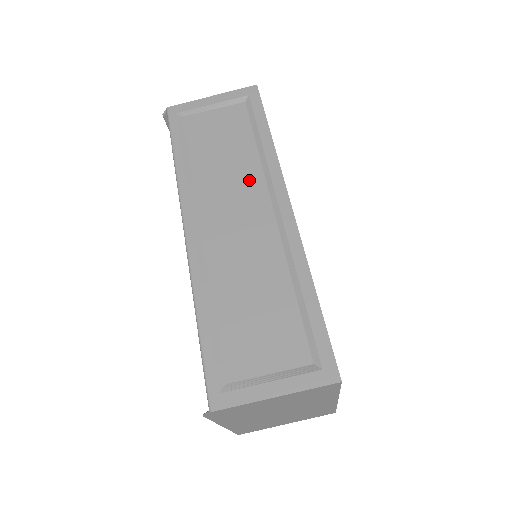
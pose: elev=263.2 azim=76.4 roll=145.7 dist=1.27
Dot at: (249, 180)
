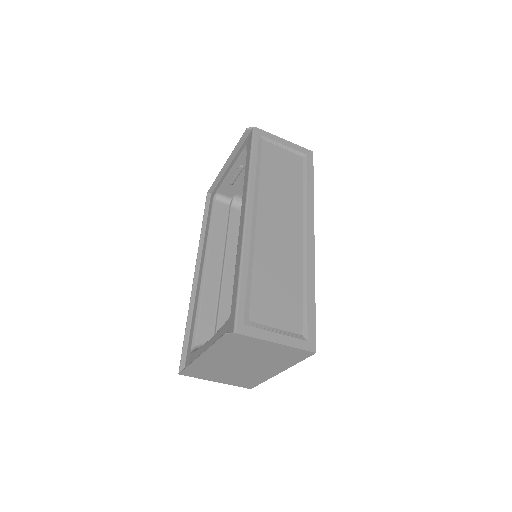
Dot at: (293, 206)
